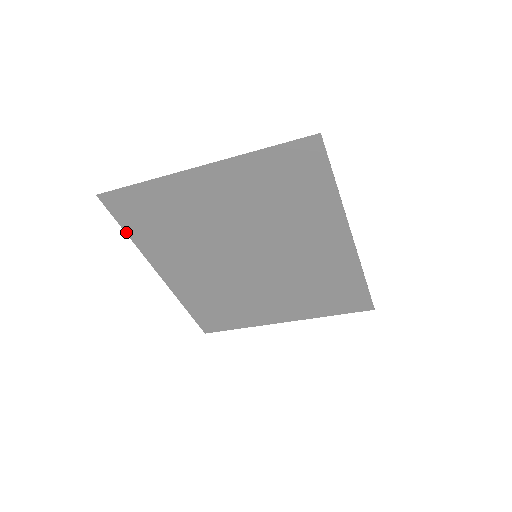
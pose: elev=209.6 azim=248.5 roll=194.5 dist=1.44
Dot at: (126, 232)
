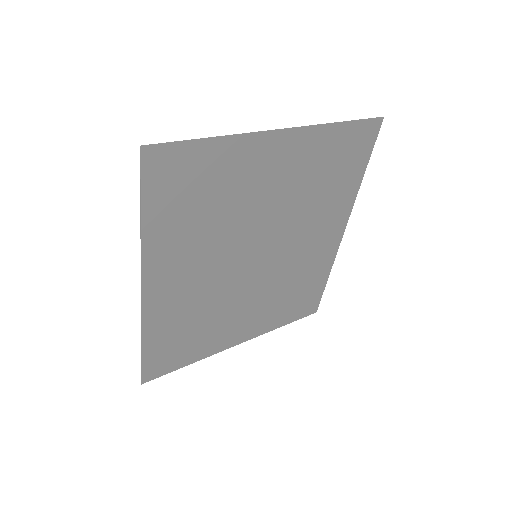
Dot at: (141, 216)
